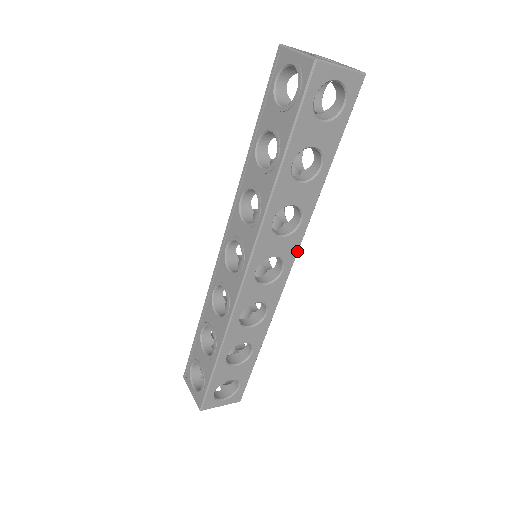
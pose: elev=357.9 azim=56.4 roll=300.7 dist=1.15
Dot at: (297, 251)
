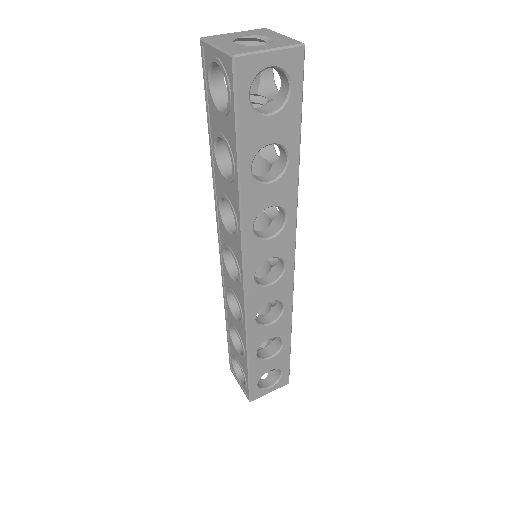
Dot at: (294, 245)
